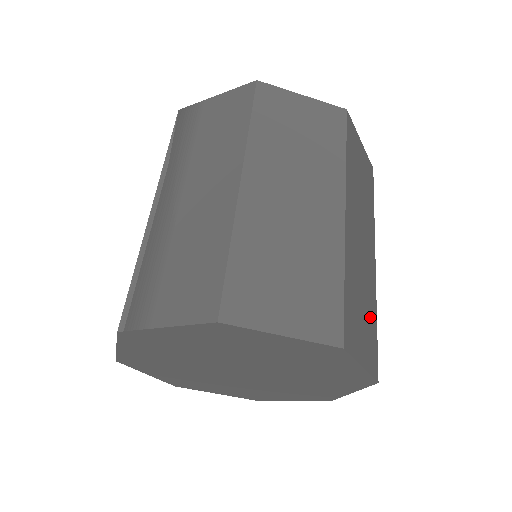
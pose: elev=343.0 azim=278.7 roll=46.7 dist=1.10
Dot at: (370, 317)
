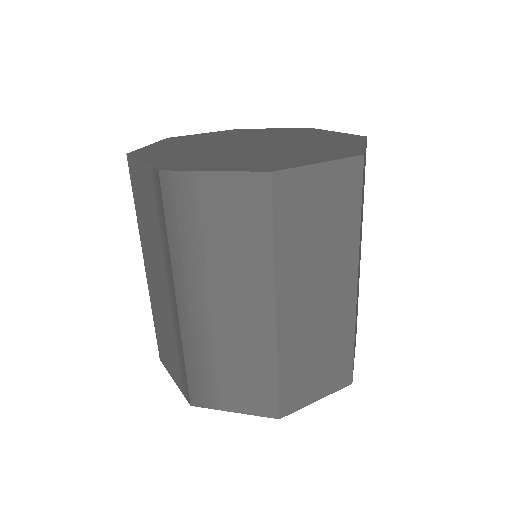
Dot at: (357, 308)
